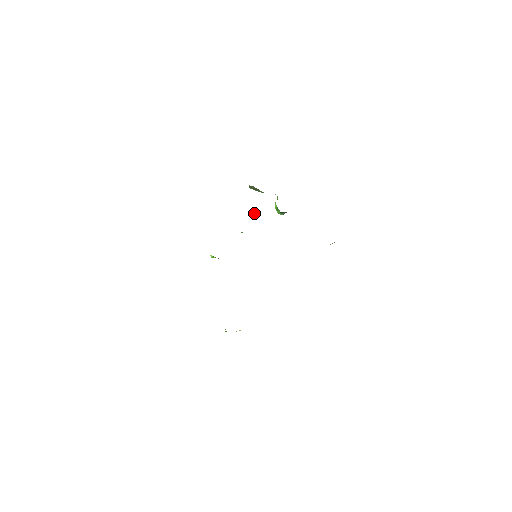
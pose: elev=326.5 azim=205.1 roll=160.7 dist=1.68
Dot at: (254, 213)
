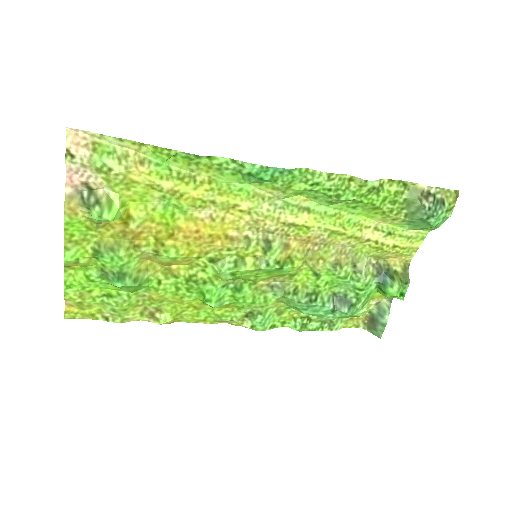
Dot at: (334, 304)
